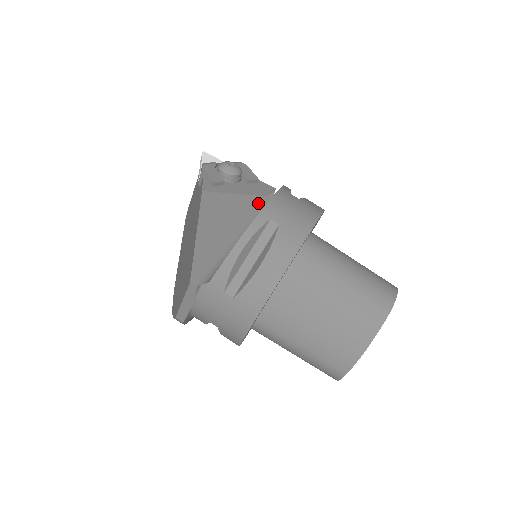
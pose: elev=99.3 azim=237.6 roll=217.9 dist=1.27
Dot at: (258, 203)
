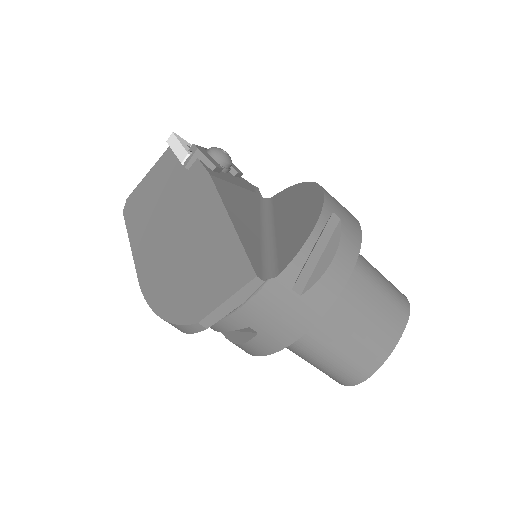
Dot at: (255, 198)
